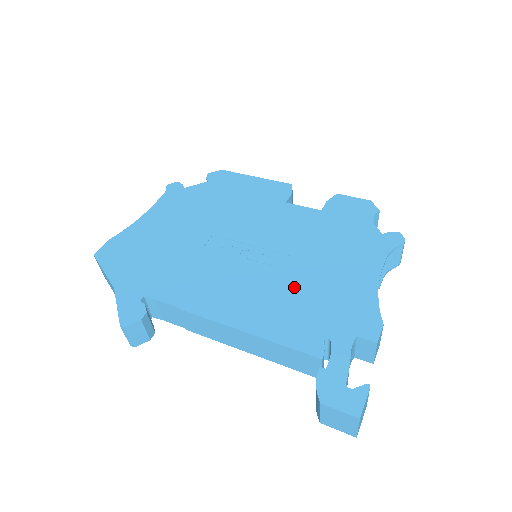
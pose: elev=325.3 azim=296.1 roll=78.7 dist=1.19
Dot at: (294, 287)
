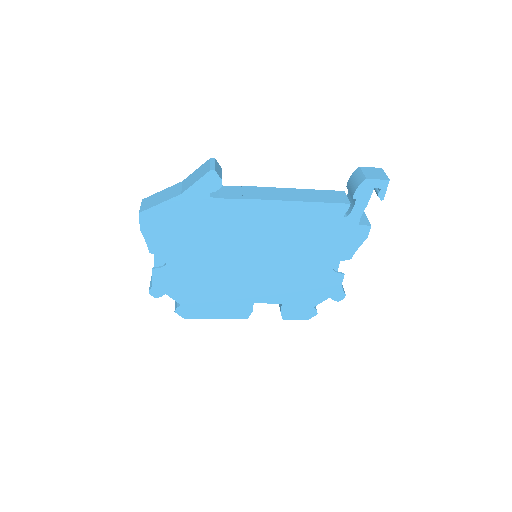
Dot at: occluded
